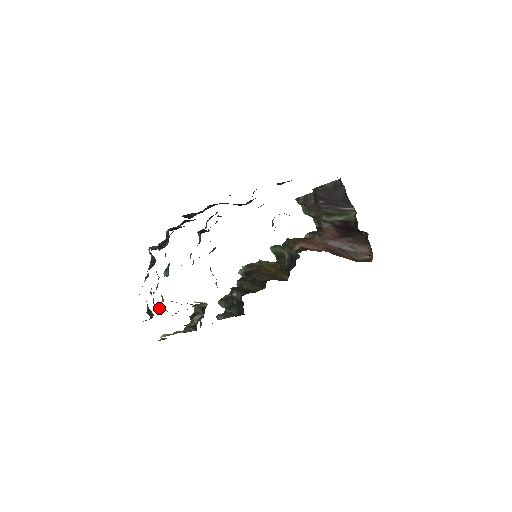
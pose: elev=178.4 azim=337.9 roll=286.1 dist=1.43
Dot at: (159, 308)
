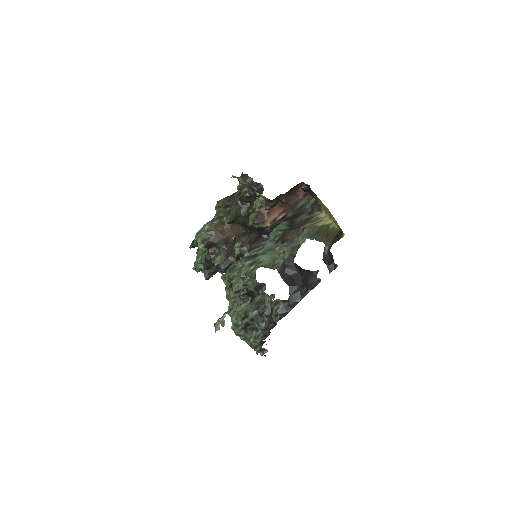
Dot at: occluded
